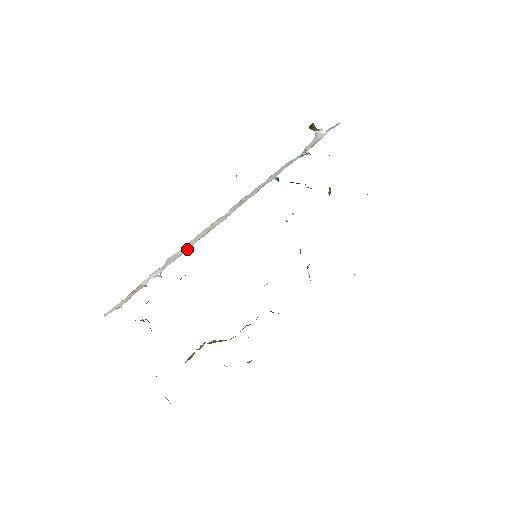
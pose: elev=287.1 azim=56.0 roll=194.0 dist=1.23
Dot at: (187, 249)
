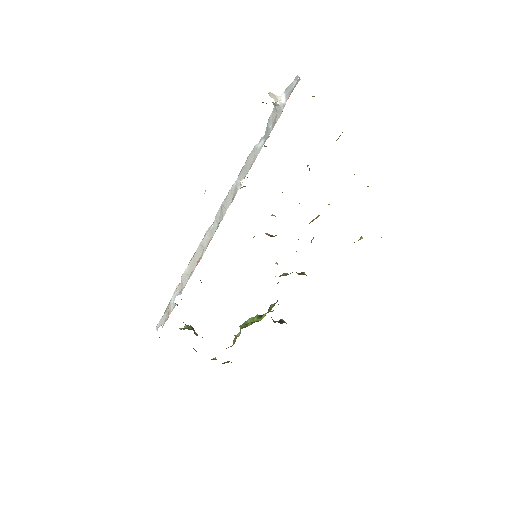
Dot at: (192, 270)
